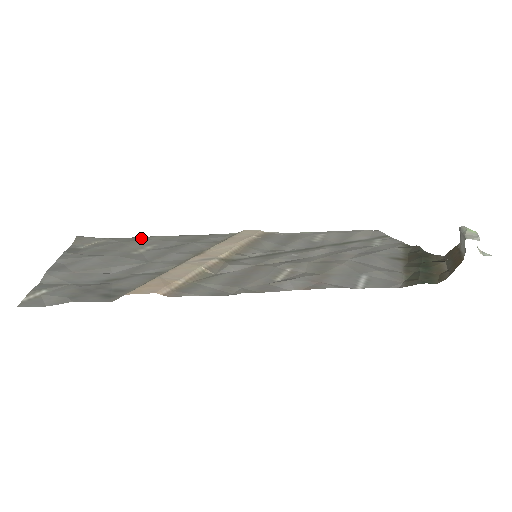
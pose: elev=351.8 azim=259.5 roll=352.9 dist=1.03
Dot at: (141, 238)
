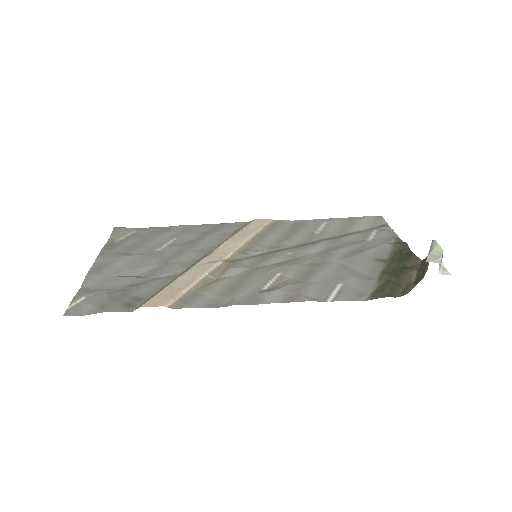
Dot at: (166, 228)
